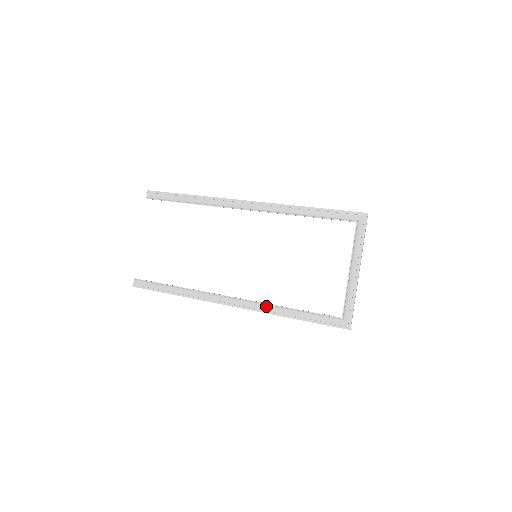
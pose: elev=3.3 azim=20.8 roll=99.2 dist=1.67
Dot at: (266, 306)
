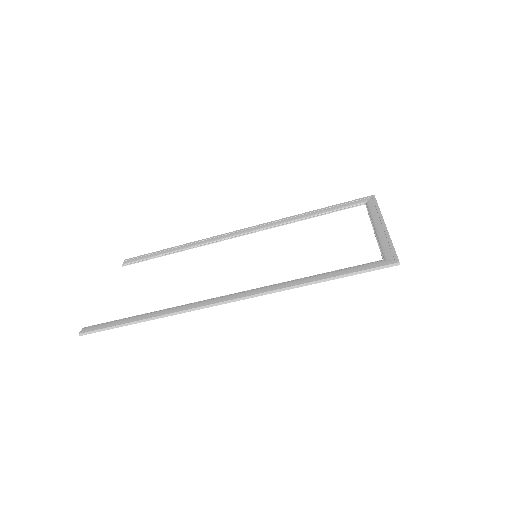
Dot at: (276, 285)
